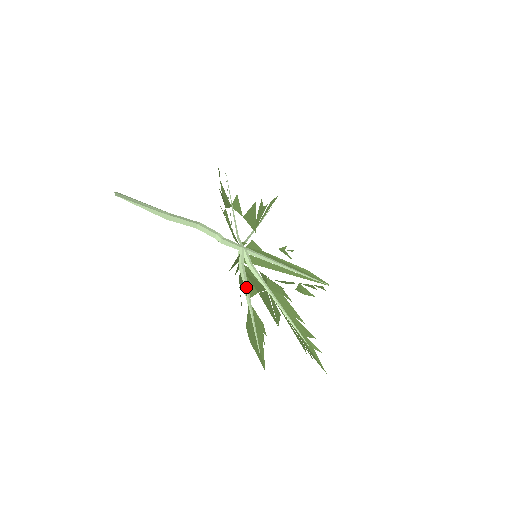
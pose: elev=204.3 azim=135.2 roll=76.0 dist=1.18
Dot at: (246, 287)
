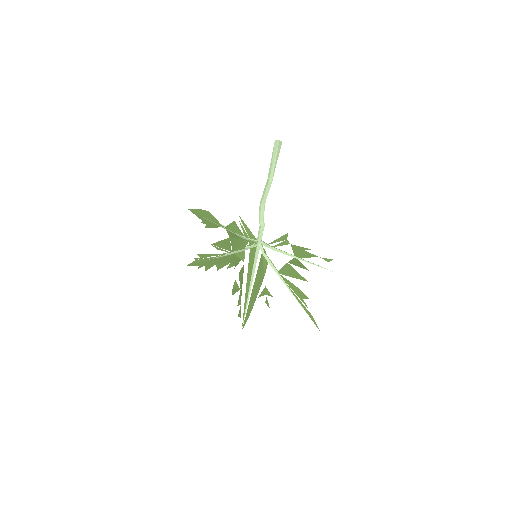
Dot at: occluded
